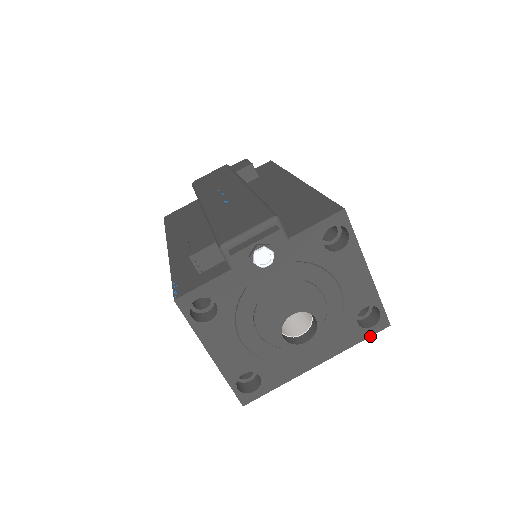
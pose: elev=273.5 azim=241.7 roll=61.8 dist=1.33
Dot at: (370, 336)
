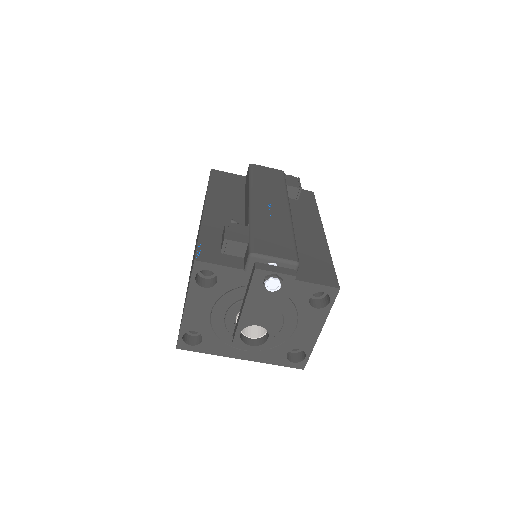
Dot at: (287, 366)
